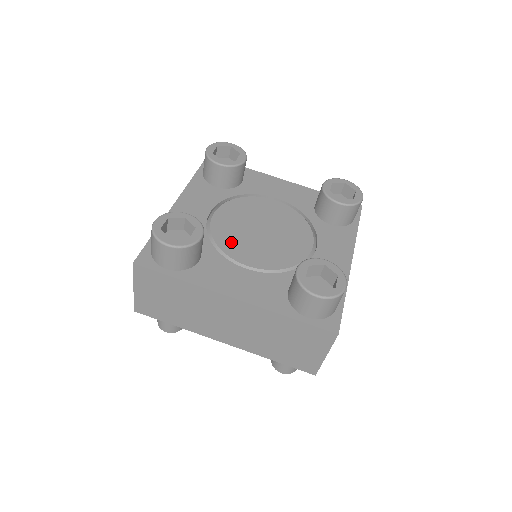
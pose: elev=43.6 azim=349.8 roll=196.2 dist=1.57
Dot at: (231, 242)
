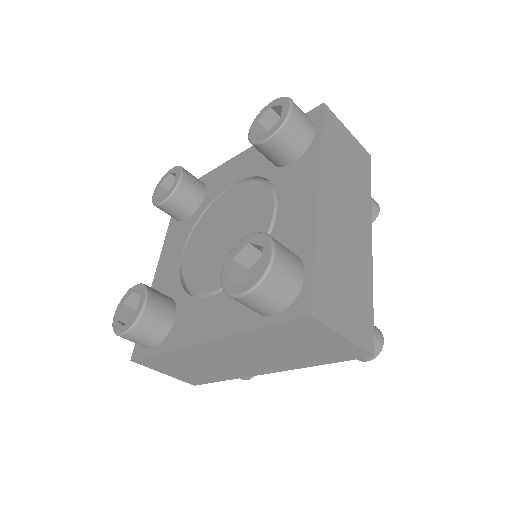
Dot at: (199, 274)
